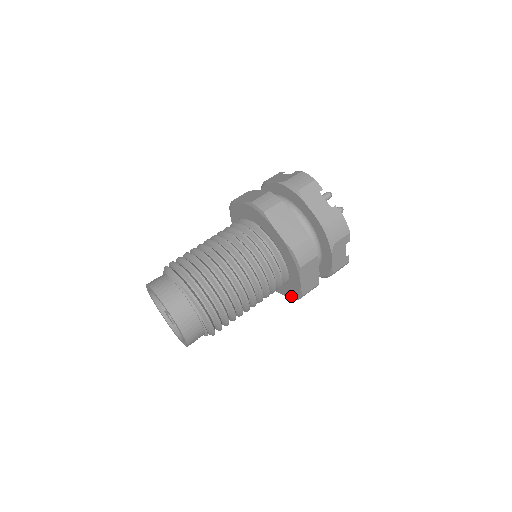
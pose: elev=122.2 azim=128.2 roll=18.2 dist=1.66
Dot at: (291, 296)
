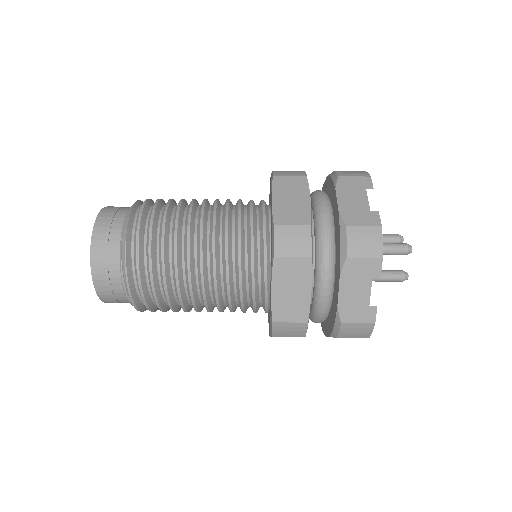
Dot at: (268, 312)
